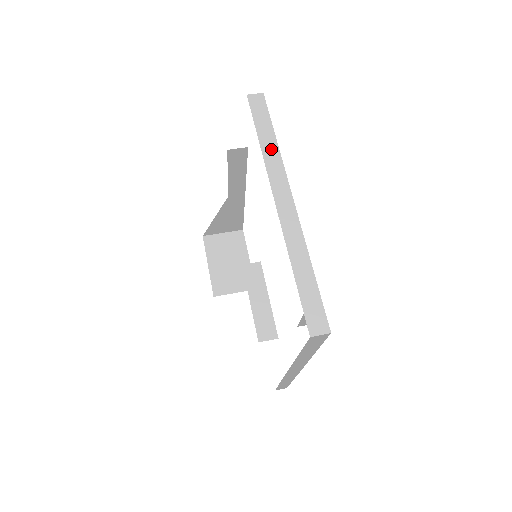
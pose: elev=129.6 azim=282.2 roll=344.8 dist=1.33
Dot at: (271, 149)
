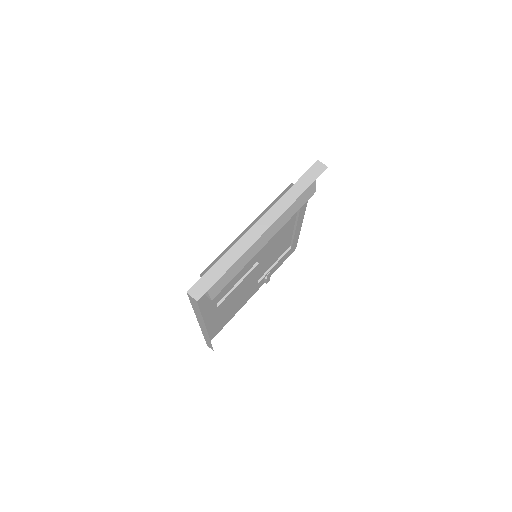
Dot at: (291, 197)
